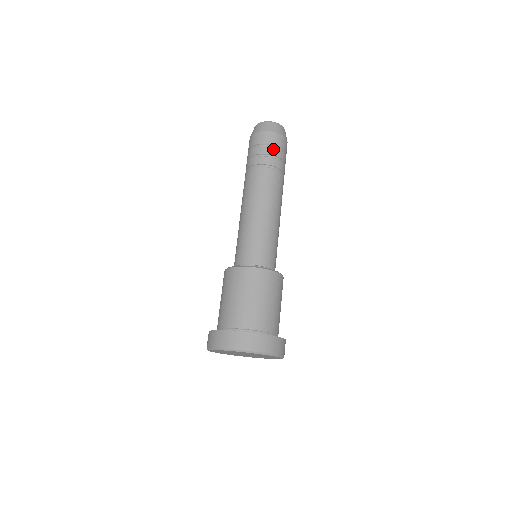
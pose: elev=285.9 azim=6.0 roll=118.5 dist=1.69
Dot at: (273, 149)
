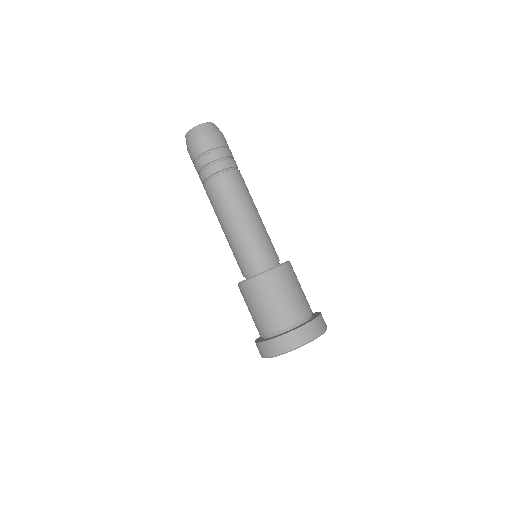
Dot at: (200, 161)
